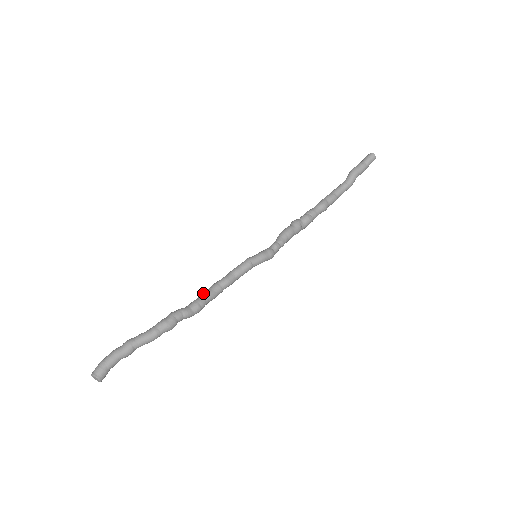
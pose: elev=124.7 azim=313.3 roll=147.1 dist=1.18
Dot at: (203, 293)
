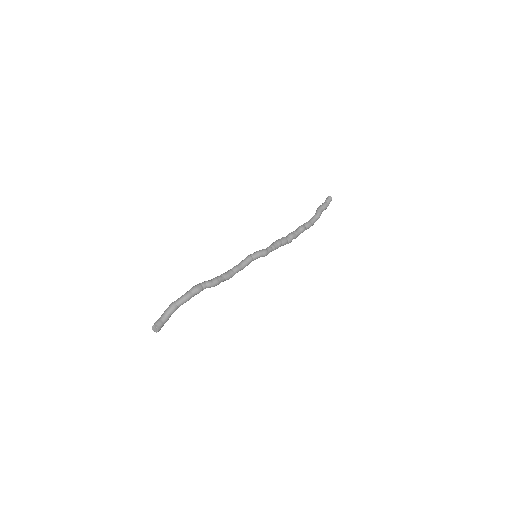
Dot at: (220, 275)
